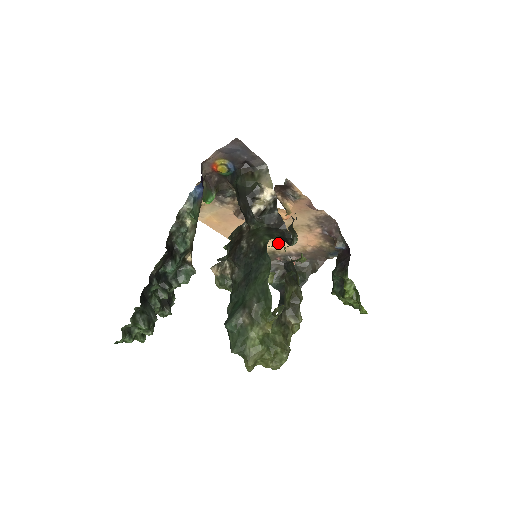
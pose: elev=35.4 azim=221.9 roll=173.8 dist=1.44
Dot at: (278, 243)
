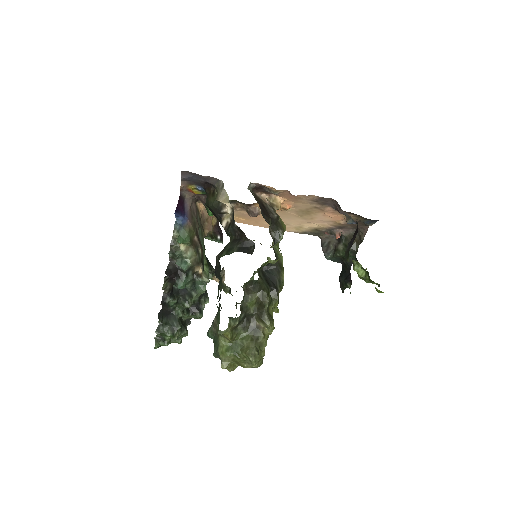
Dot at: (311, 223)
